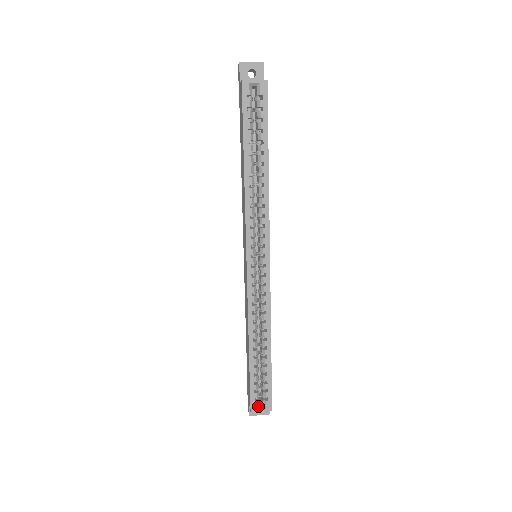
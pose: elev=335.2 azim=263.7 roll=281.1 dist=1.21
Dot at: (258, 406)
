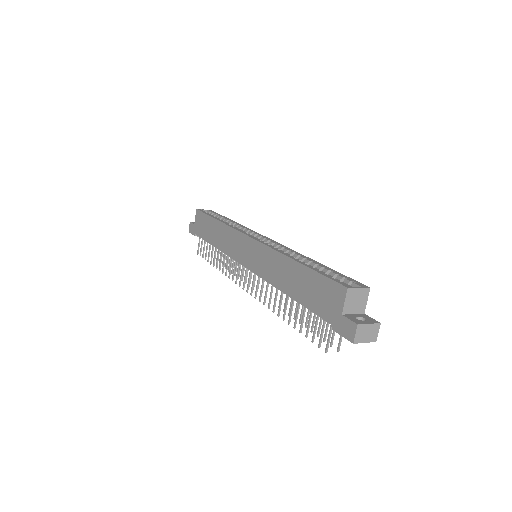
Dot at: (351, 288)
